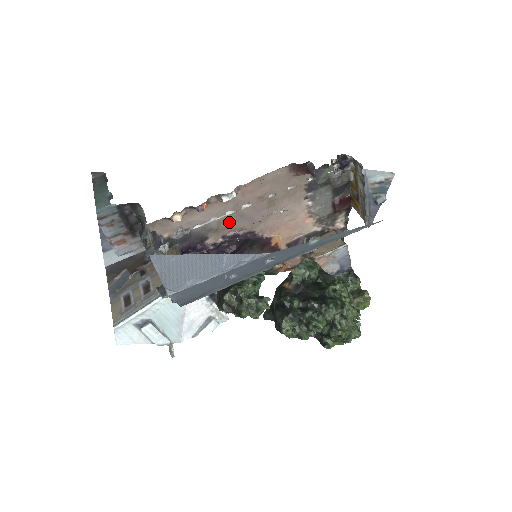
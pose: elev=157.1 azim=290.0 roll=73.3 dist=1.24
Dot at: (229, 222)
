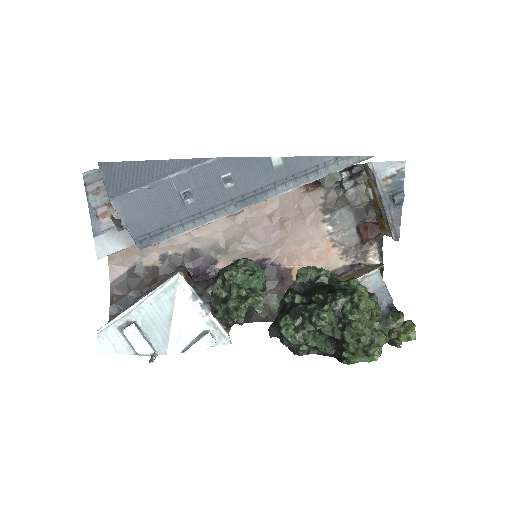
Dot at: (239, 244)
